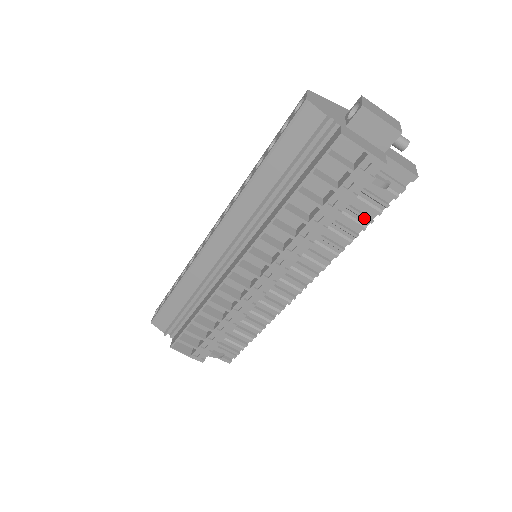
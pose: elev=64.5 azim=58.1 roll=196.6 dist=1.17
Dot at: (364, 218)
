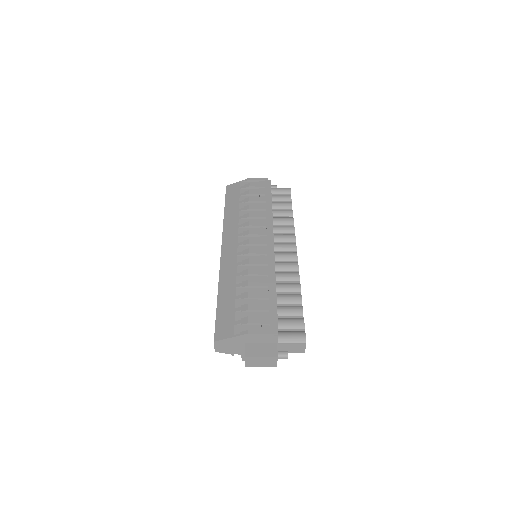
Dot at: occluded
